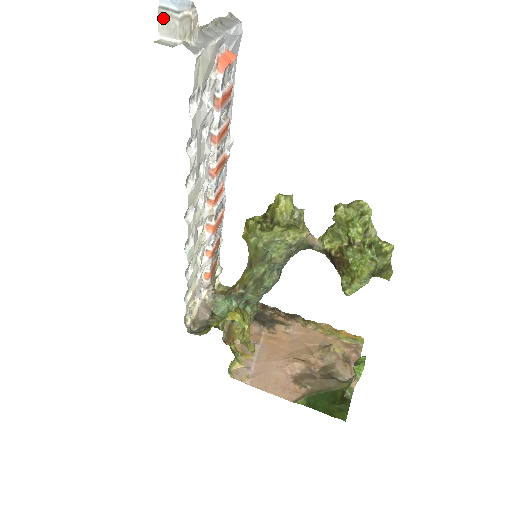
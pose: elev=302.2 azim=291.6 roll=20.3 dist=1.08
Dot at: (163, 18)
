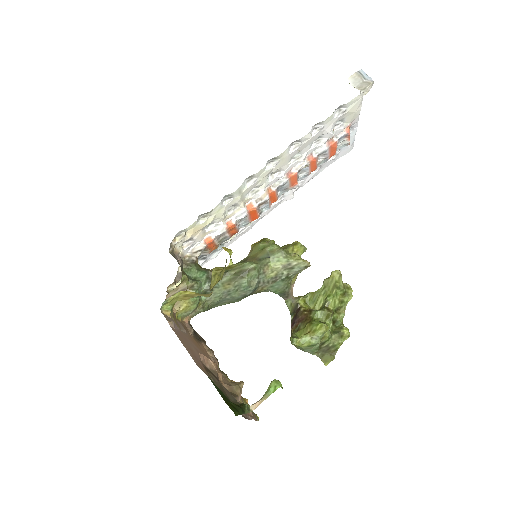
Dot at: (356, 75)
